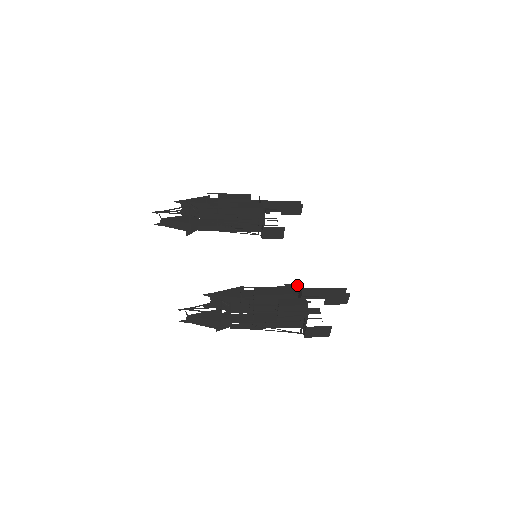
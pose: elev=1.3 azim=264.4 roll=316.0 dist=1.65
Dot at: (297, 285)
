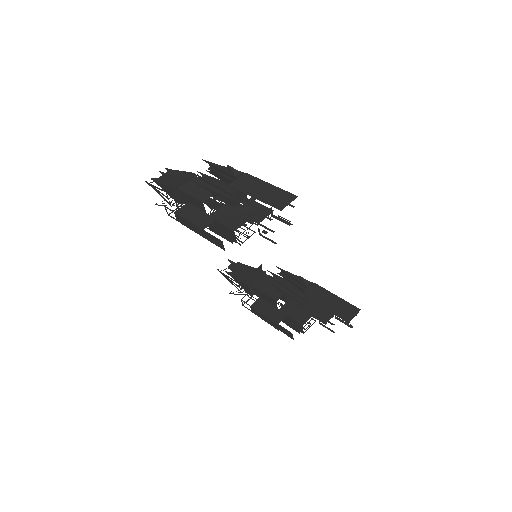
Dot at: (307, 290)
